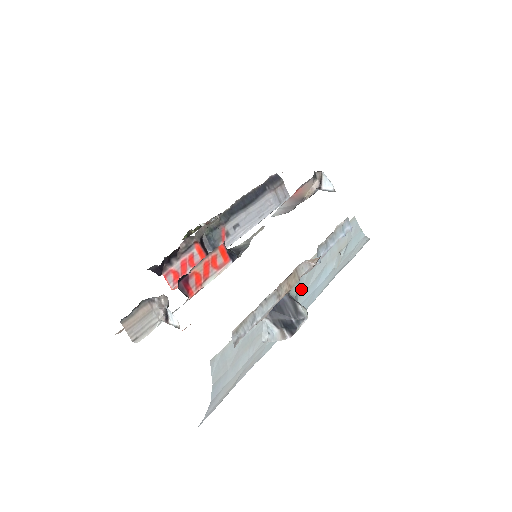
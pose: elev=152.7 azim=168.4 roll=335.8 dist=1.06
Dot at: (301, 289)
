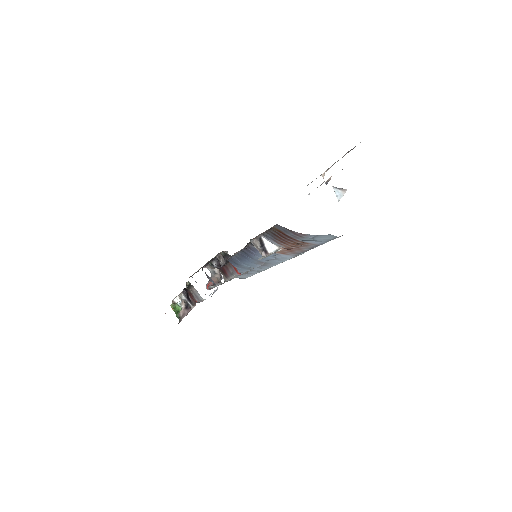
Dot at: occluded
